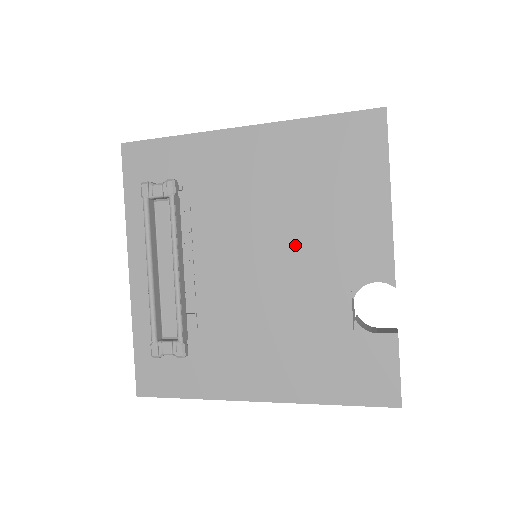
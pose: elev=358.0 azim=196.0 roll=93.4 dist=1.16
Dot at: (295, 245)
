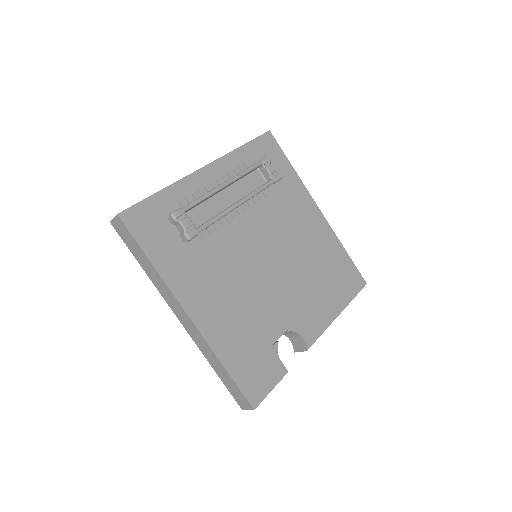
Dot at: (290, 277)
